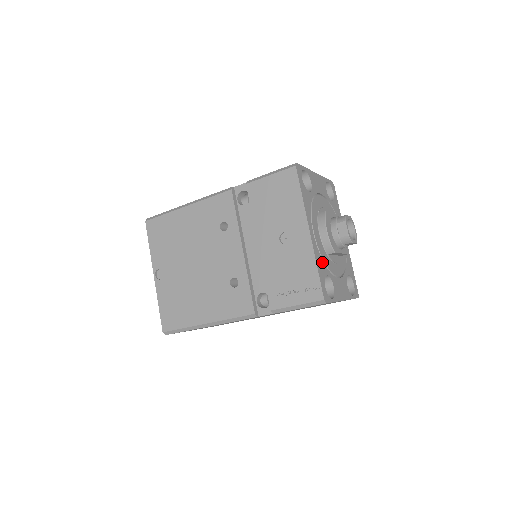
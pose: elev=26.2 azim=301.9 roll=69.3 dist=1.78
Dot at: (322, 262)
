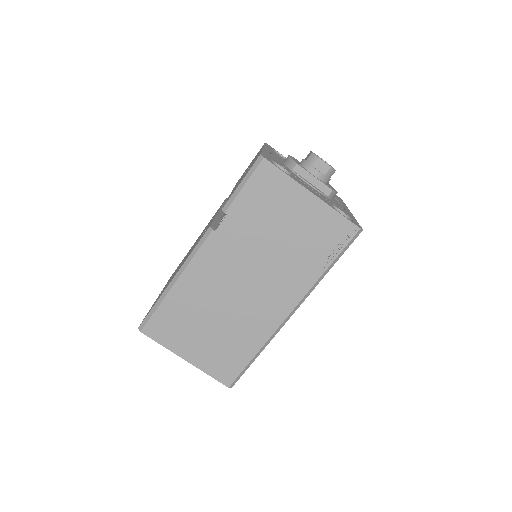
Dot at: (276, 161)
